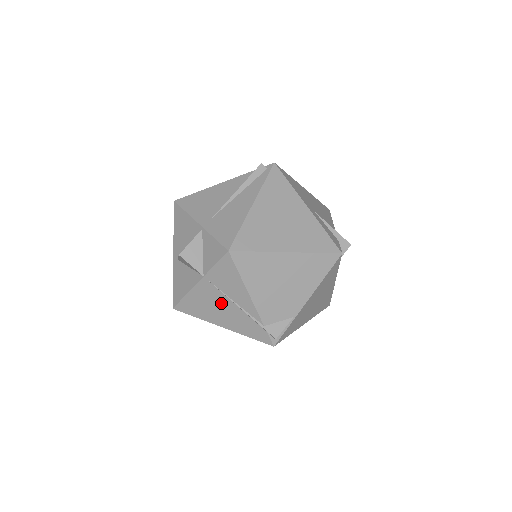
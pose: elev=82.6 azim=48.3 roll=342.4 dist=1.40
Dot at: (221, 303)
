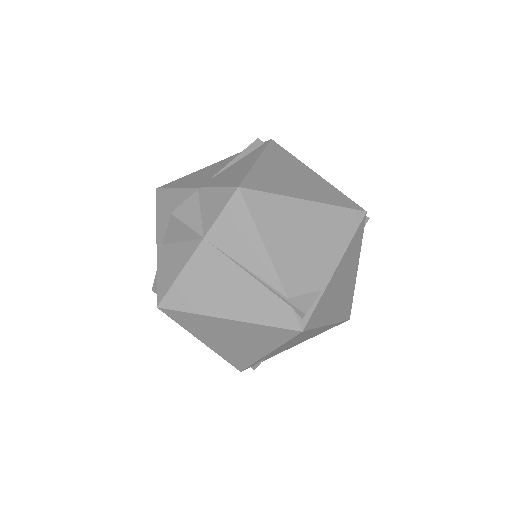
Dot at: (227, 276)
